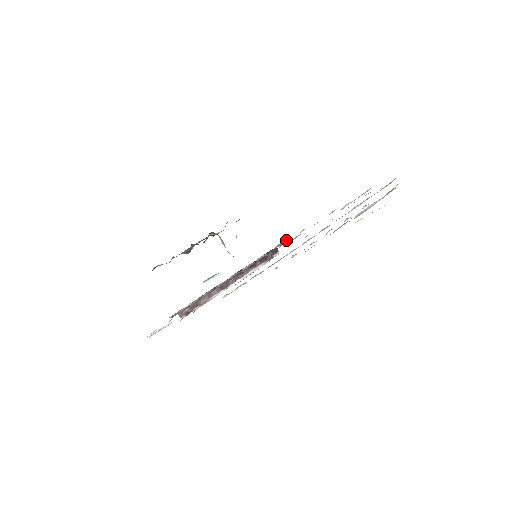
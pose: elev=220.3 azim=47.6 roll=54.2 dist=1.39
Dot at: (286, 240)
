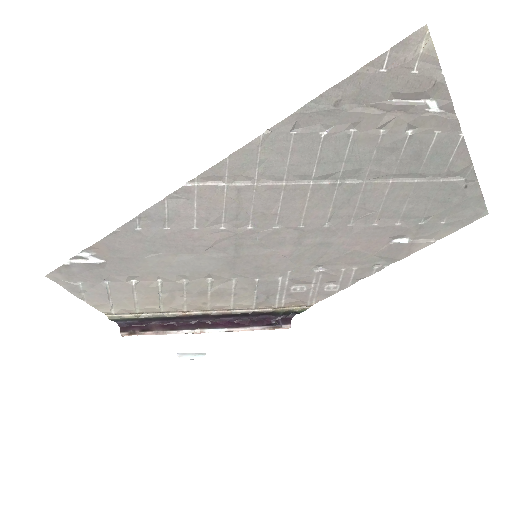
Dot at: (306, 307)
